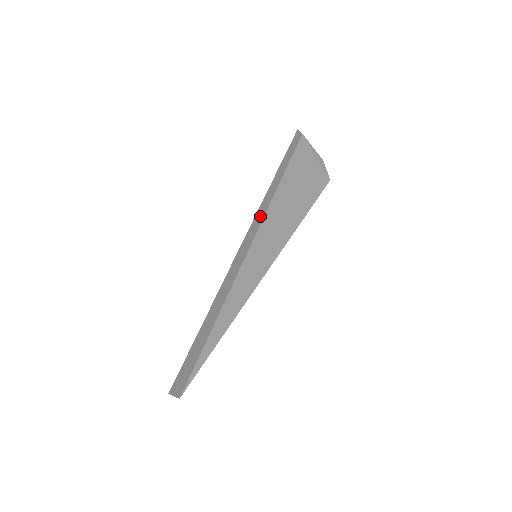
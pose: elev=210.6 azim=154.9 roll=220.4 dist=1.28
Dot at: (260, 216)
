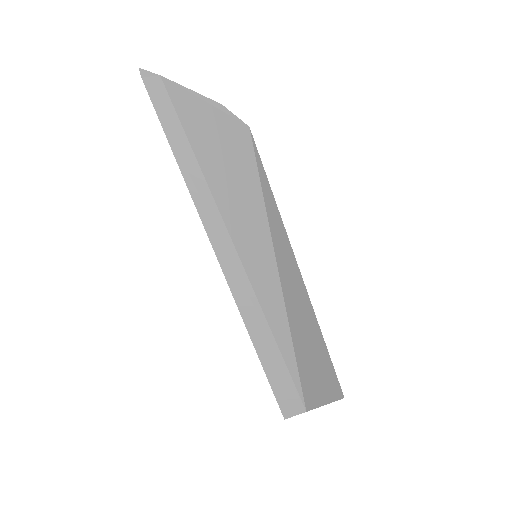
Dot at: (211, 212)
